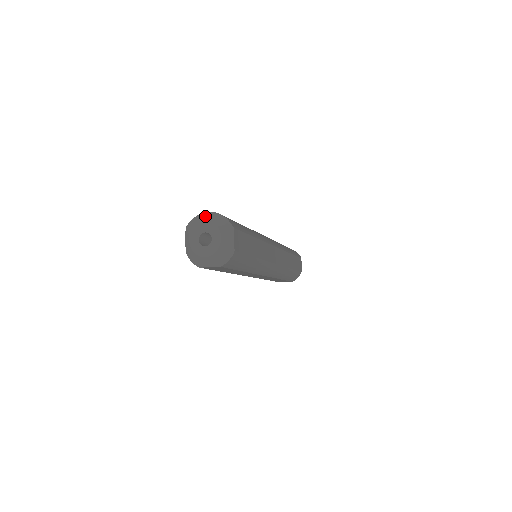
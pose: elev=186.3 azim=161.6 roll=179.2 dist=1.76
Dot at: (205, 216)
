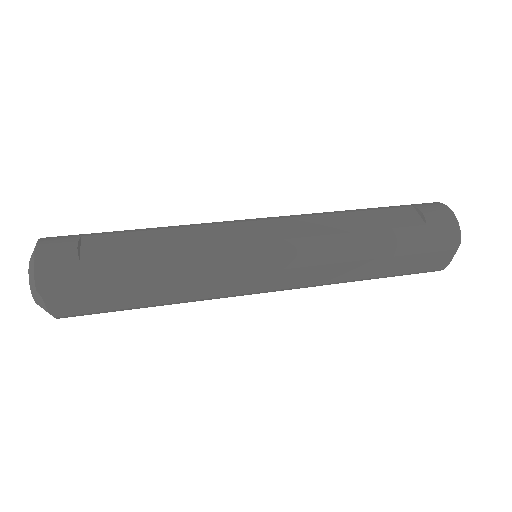
Dot at: (32, 253)
